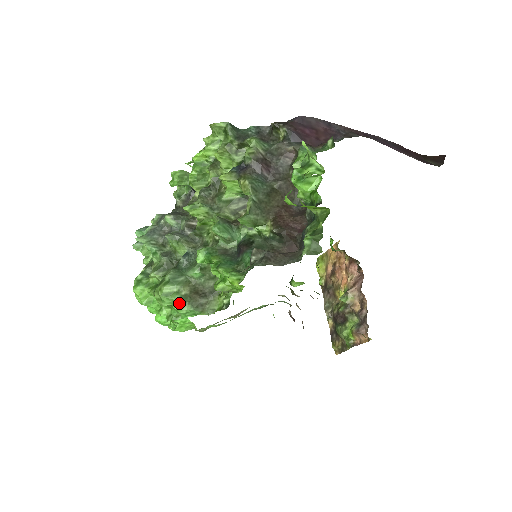
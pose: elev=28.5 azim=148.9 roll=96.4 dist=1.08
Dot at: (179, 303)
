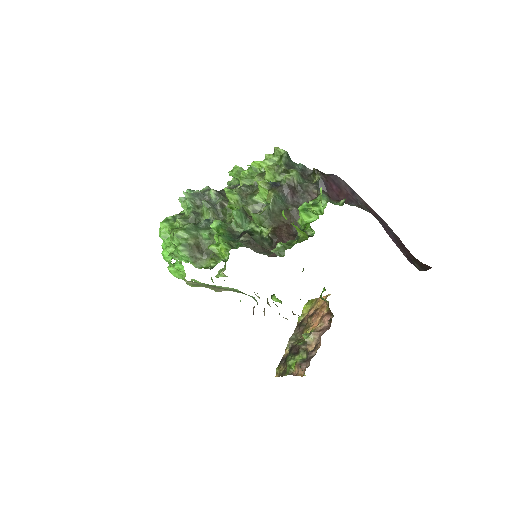
Dot at: (182, 247)
